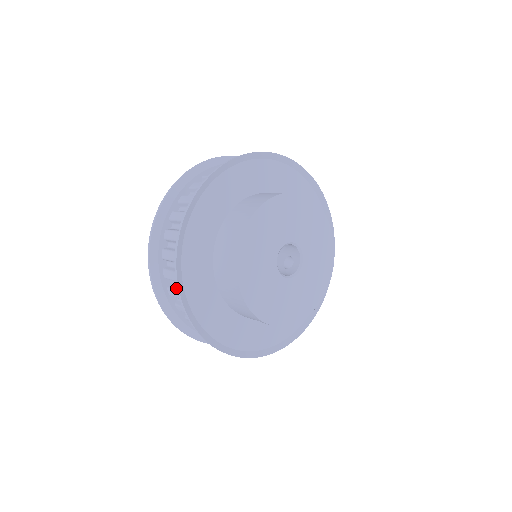
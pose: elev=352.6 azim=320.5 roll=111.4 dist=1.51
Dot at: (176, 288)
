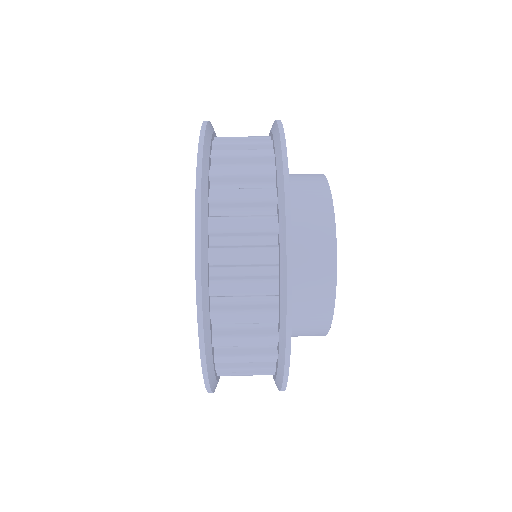
Dot at: occluded
